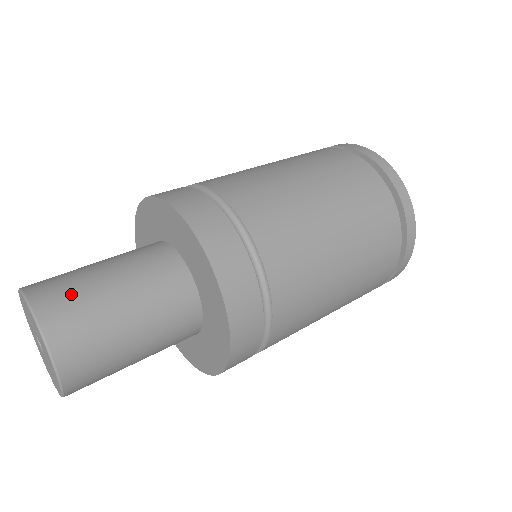
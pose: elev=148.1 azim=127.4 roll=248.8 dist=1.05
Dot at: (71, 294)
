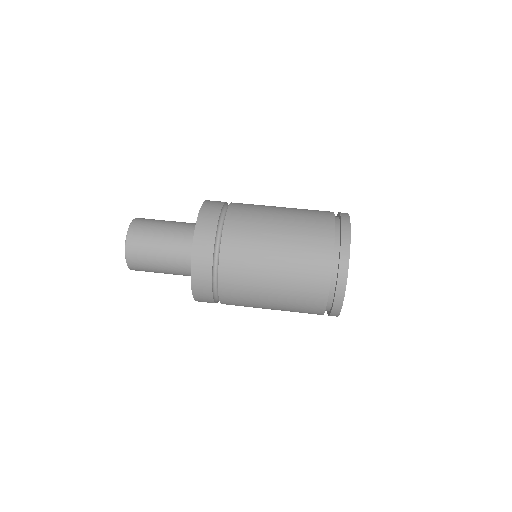
Dot at: (142, 245)
